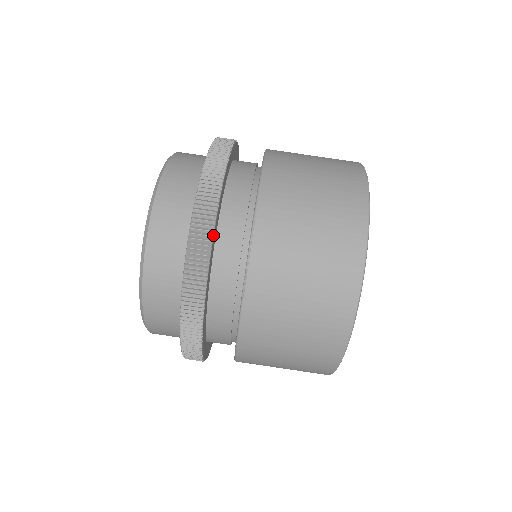
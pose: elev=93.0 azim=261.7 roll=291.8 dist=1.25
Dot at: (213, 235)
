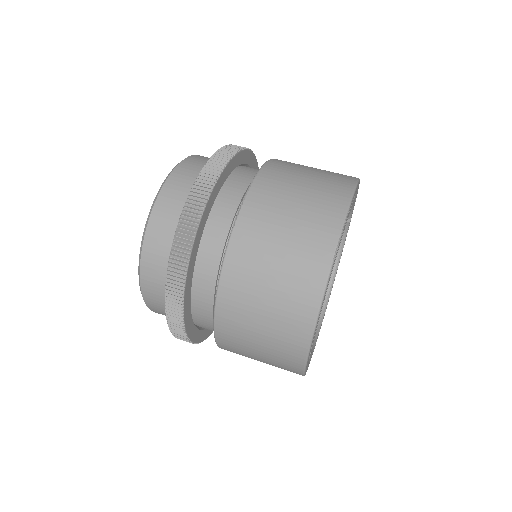
Dot at: (220, 174)
